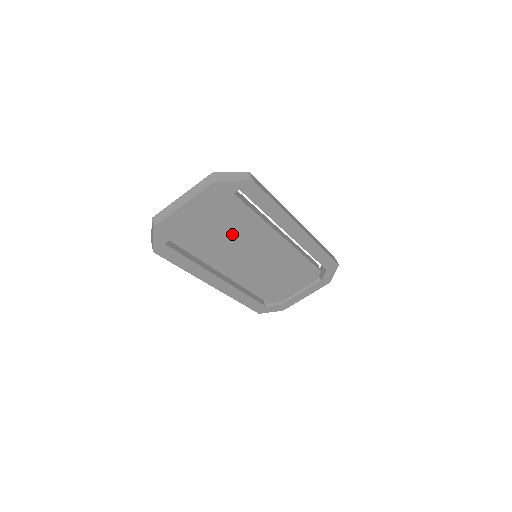
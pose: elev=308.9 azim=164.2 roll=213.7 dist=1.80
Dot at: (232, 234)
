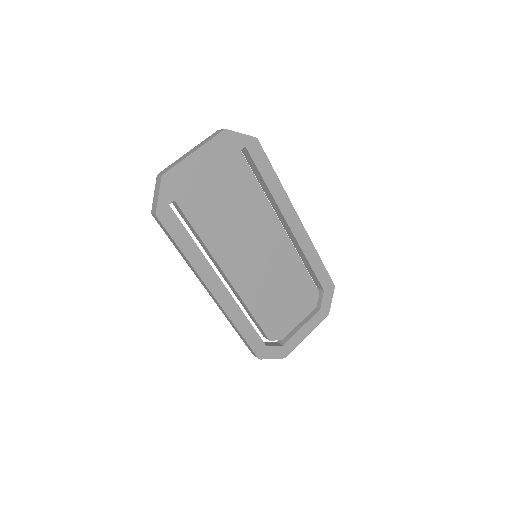
Dot at: (236, 209)
